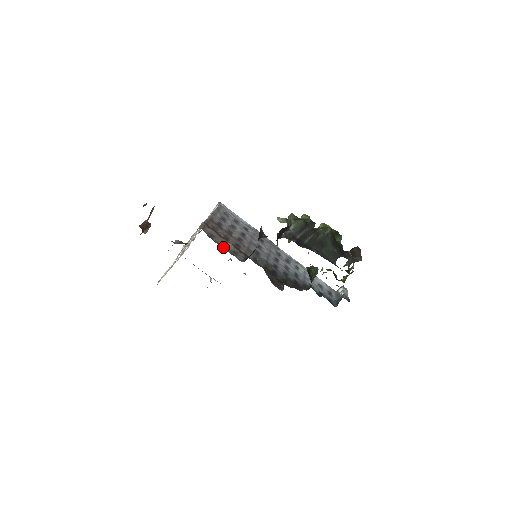
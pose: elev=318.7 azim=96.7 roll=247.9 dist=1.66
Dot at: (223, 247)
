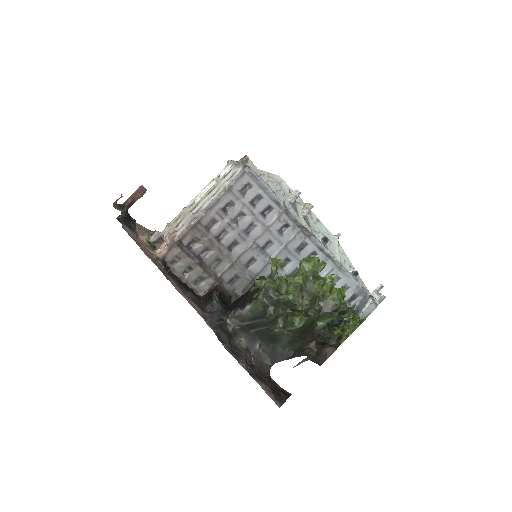
Dot at: (185, 275)
